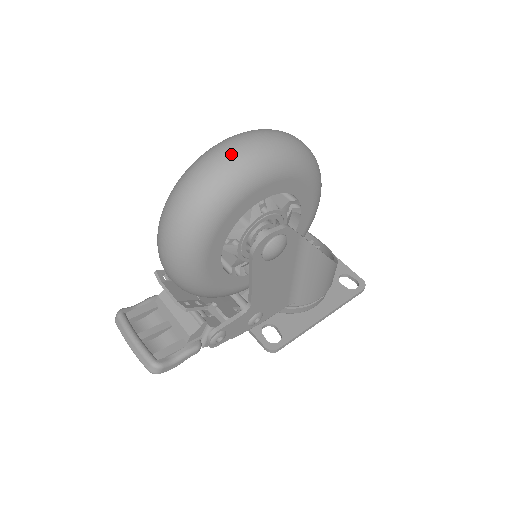
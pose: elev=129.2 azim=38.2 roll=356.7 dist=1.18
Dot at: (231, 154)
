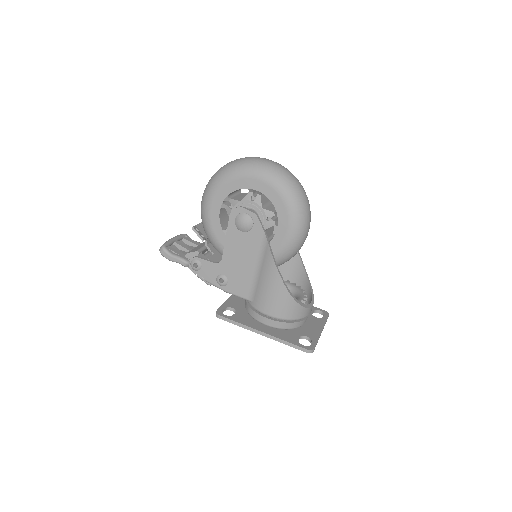
Dot at: (253, 158)
